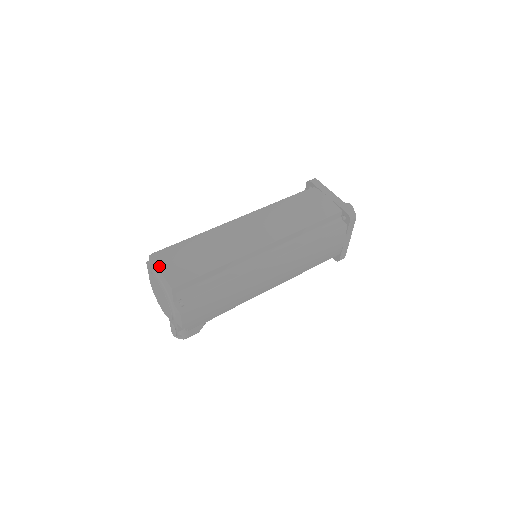
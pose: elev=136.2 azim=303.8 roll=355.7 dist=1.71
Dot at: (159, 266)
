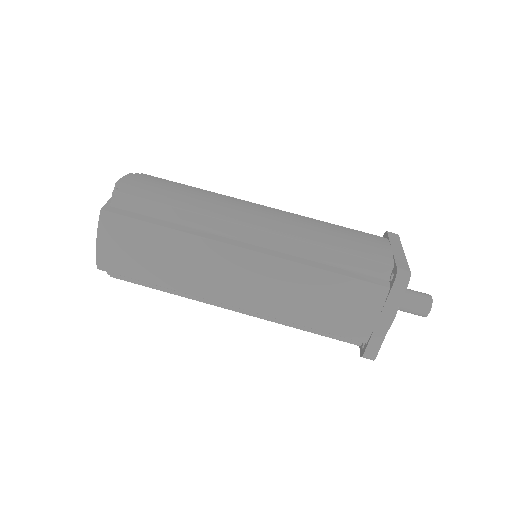
Dot at: (99, 237)
